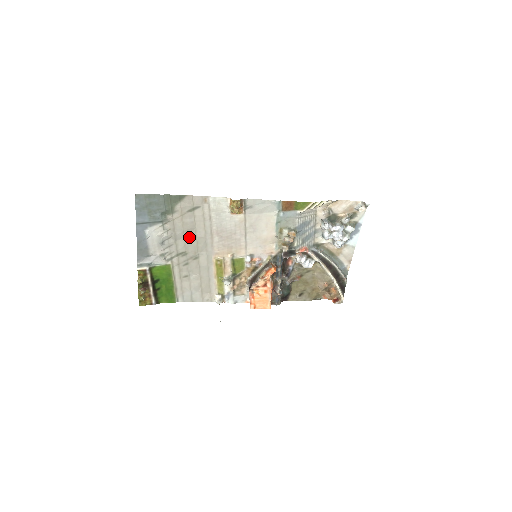
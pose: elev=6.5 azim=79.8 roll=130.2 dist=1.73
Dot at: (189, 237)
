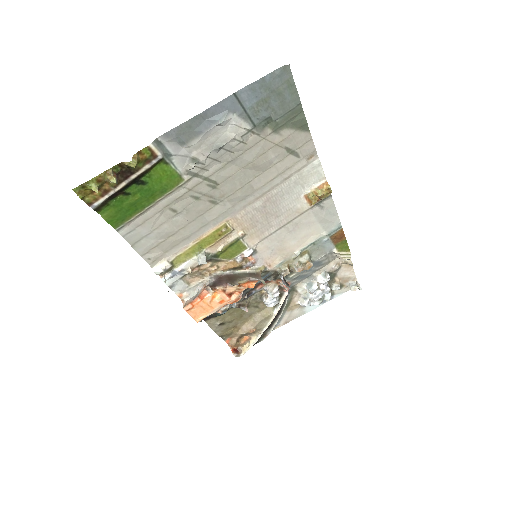
Dot at: (245, 173)
